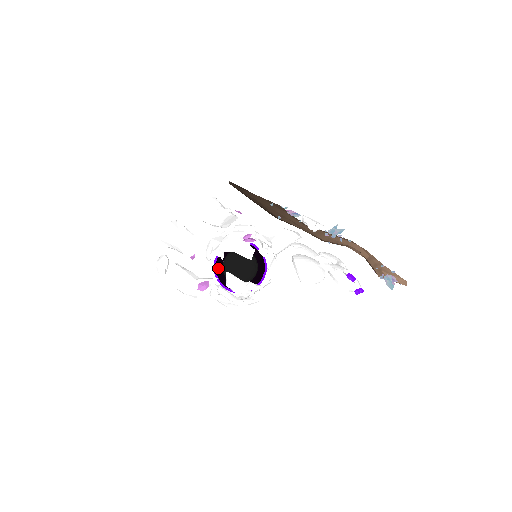
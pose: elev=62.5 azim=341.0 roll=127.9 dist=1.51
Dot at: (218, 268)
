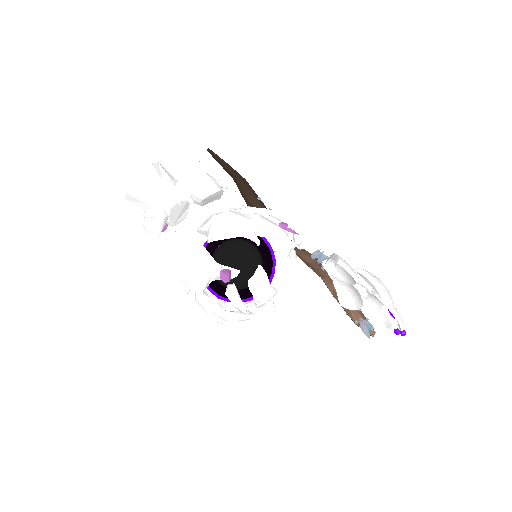
Dot at: occluded
